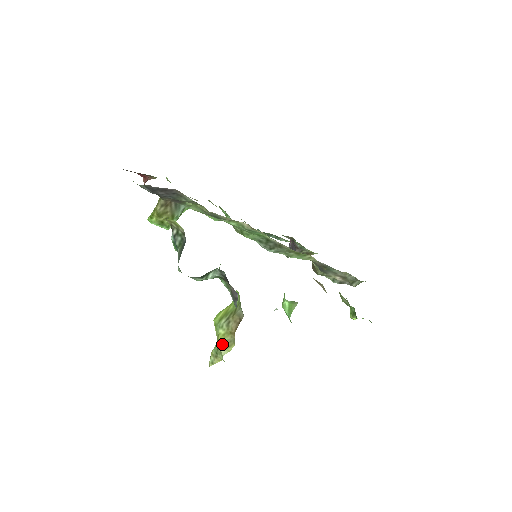
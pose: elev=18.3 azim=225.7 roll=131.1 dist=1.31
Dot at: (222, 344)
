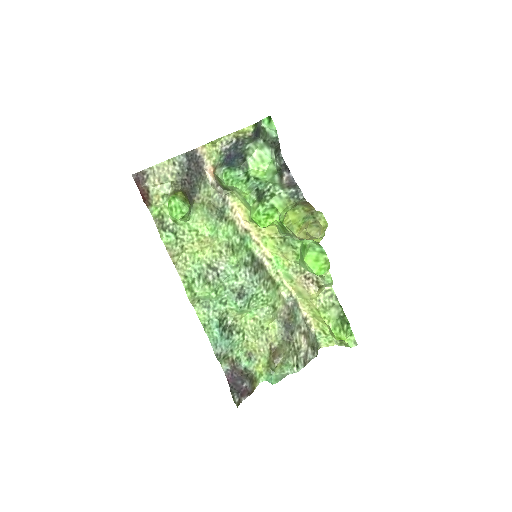
Dot at: (312, 209)
